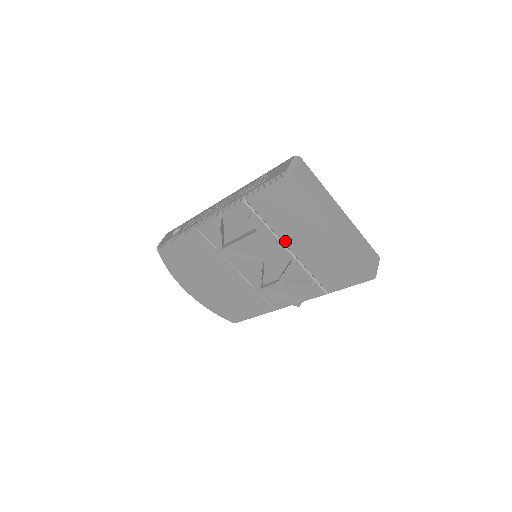
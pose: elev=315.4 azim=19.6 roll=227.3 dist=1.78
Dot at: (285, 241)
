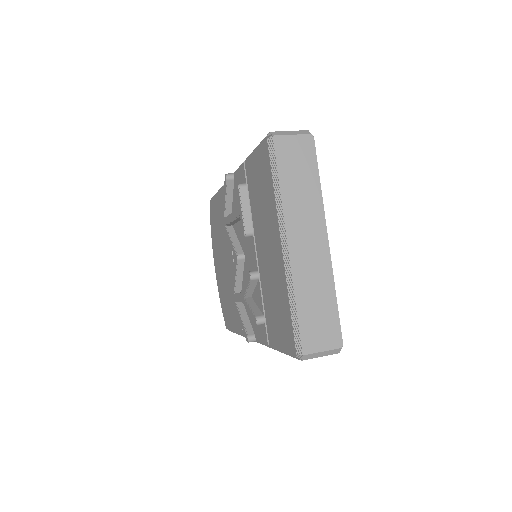
Dot at: (256, 239)
